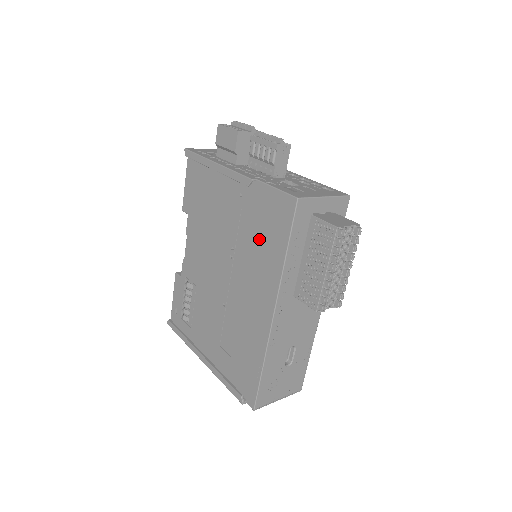
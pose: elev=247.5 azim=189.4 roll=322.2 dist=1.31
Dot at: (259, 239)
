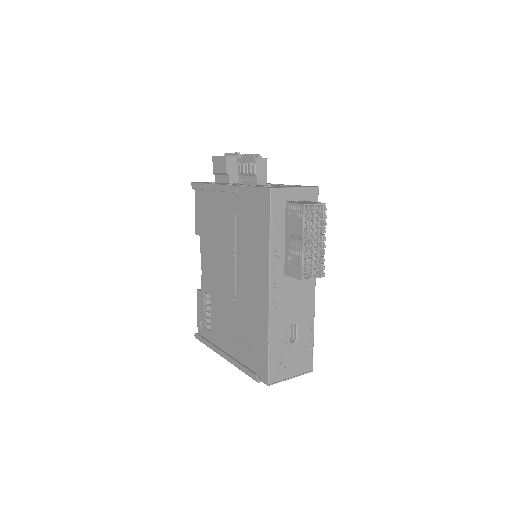
Dot at: (250, 232)
